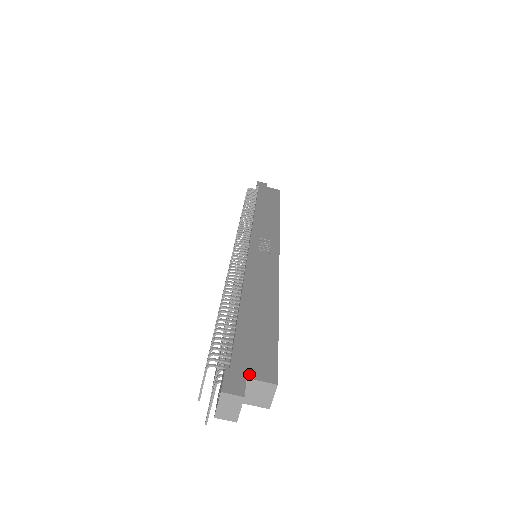
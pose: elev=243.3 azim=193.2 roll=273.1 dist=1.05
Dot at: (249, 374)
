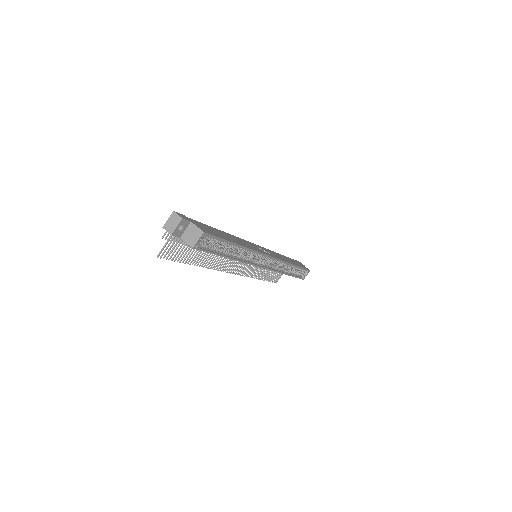
Dot at: (194, 223)
